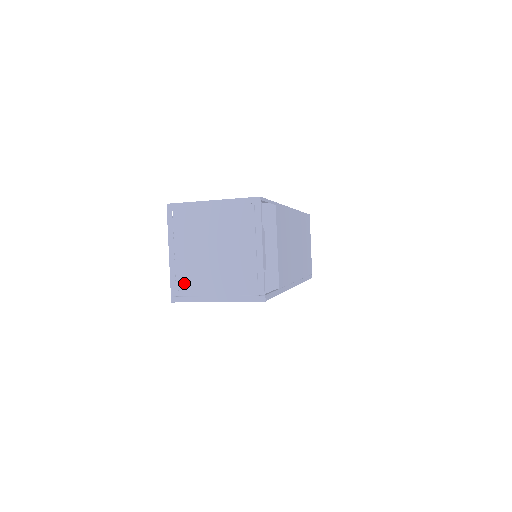
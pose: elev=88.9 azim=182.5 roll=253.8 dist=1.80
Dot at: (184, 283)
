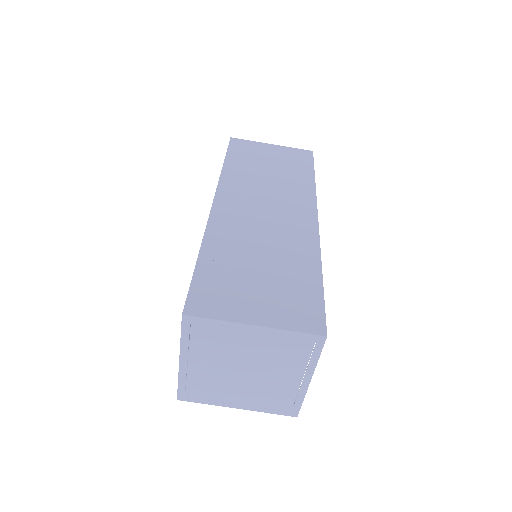
Dot at: (197, 389)
